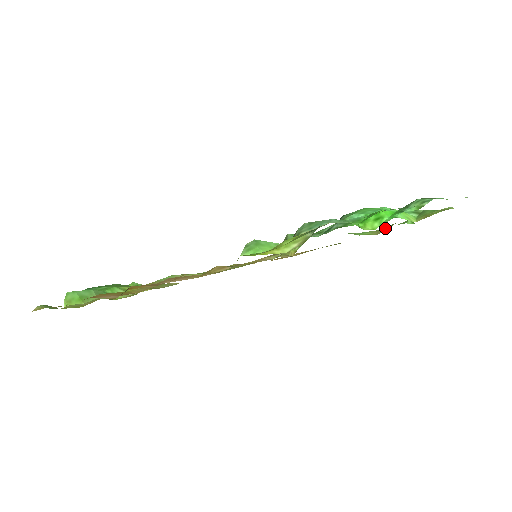
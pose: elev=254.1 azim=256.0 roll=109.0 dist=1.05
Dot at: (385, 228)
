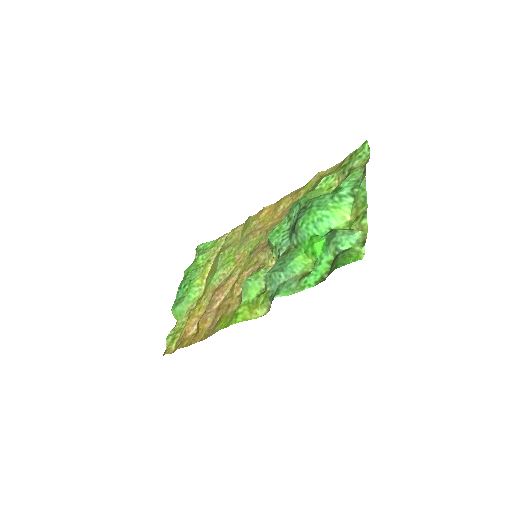
Dot at: (343, 177)
